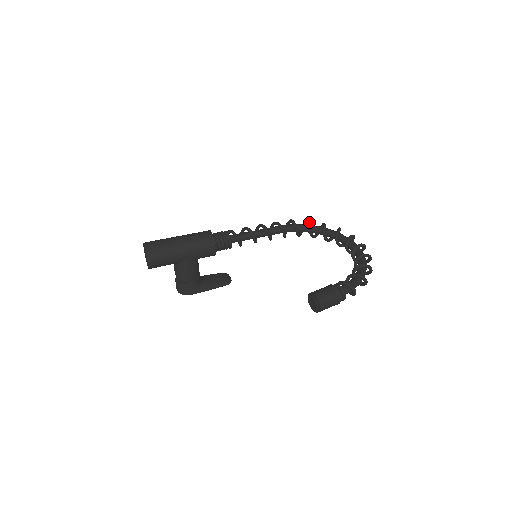
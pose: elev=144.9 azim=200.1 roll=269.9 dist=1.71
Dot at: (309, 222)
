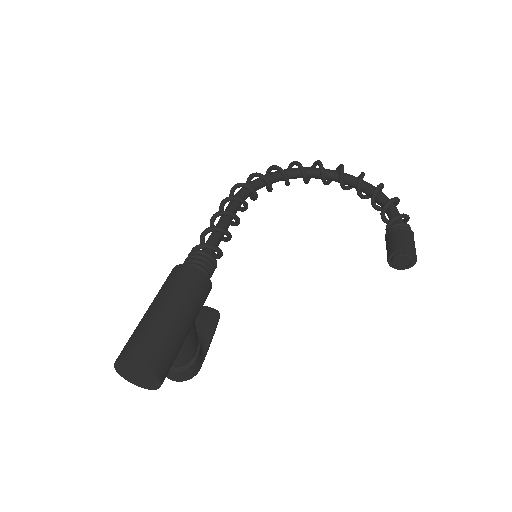
Dot at: (261, 174)
